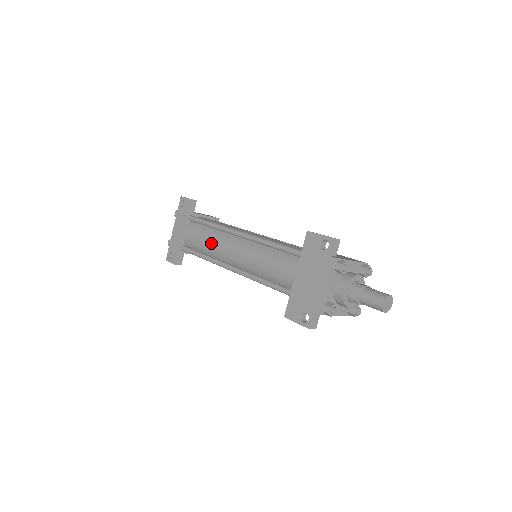
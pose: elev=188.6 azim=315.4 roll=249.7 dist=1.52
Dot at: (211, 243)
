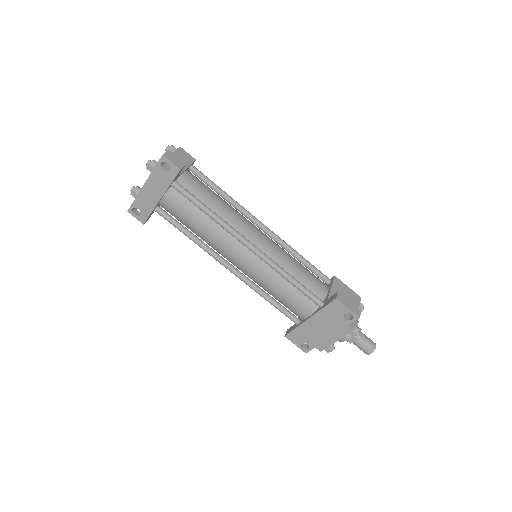
Dot at: (207, 234)
